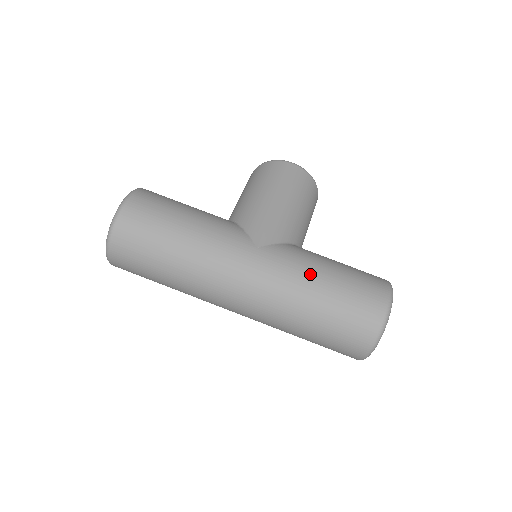
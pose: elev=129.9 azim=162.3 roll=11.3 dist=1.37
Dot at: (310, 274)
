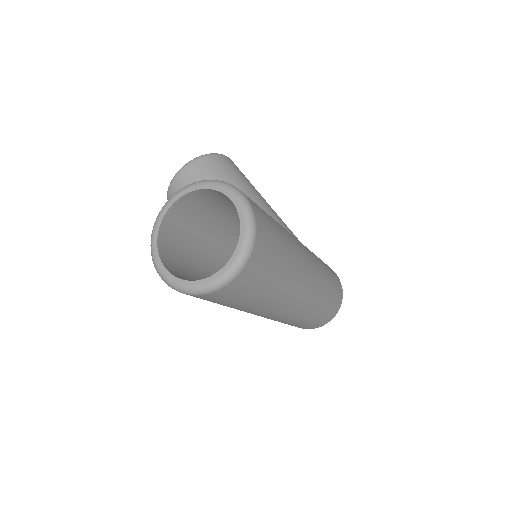
Dot at: (321, 262)
